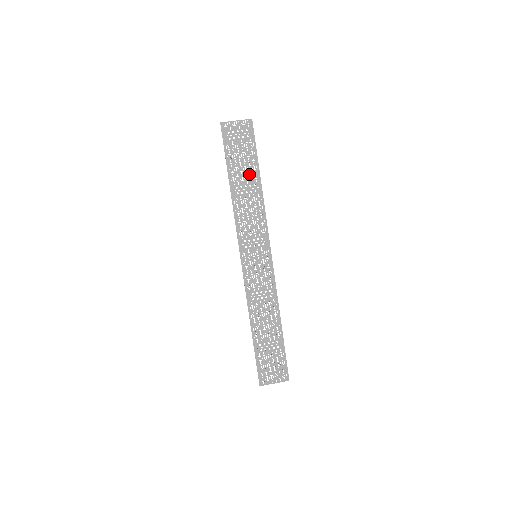
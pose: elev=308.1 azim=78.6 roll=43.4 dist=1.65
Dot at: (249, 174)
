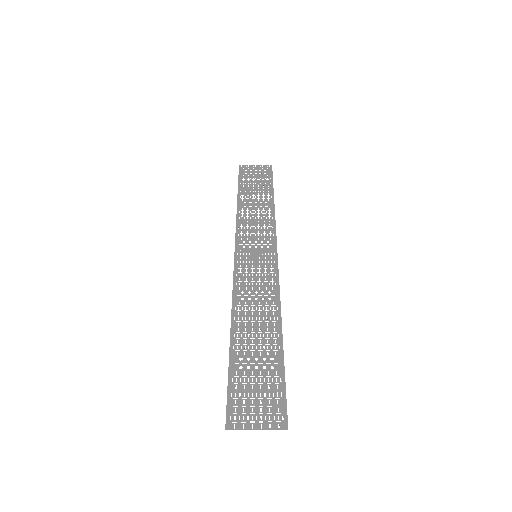
Dot at: (261, 195)
